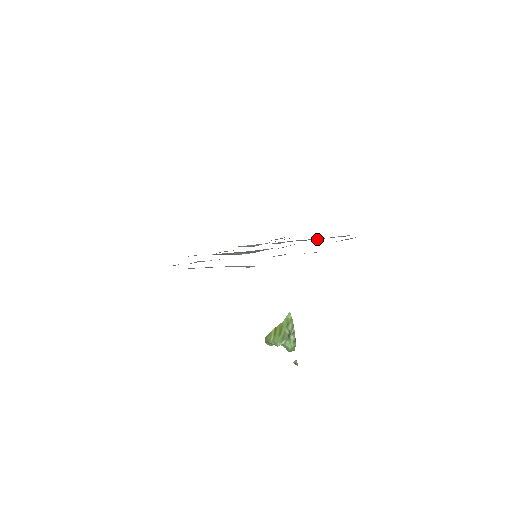
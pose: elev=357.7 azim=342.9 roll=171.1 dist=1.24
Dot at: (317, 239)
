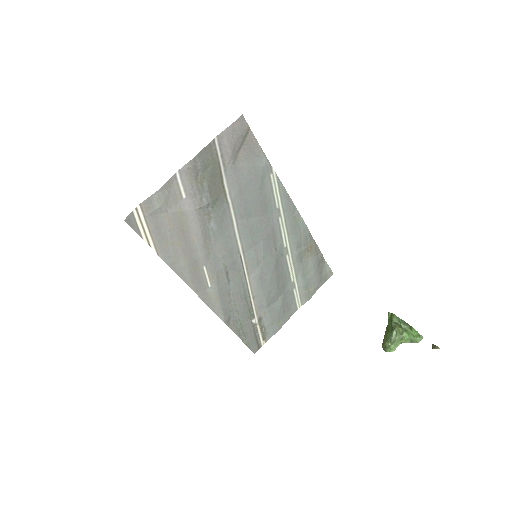
Dot at: (288, 210)
